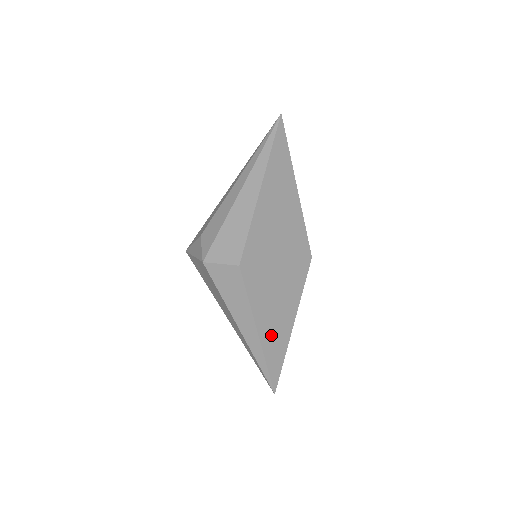
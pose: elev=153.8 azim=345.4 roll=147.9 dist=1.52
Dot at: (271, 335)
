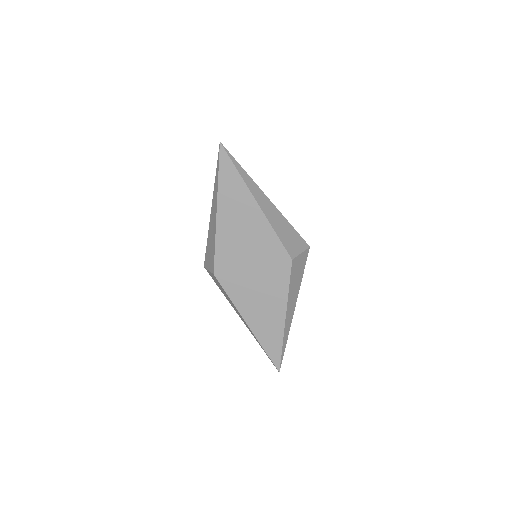
Dot at: (262, 326)
